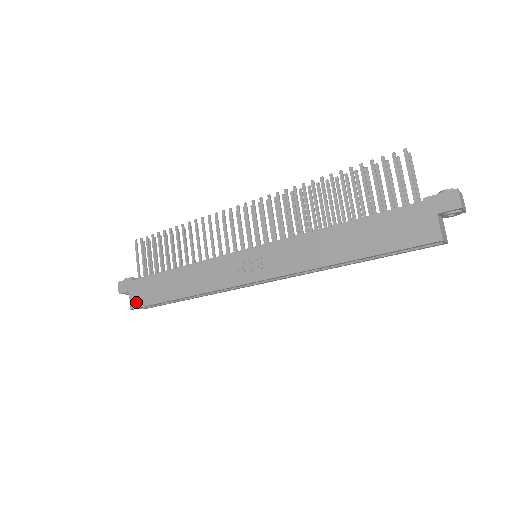
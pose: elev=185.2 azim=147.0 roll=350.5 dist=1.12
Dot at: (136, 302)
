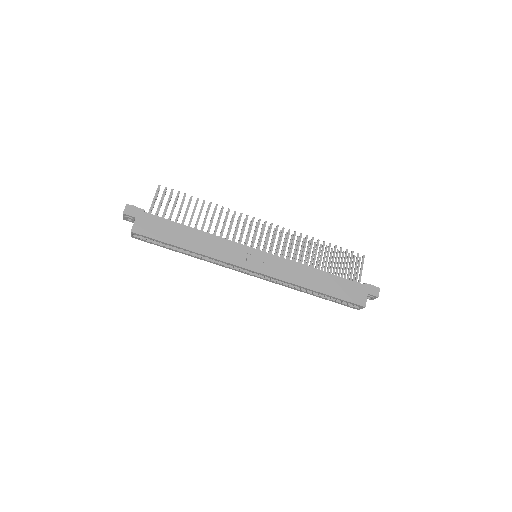
Dot at: (140, 229)
